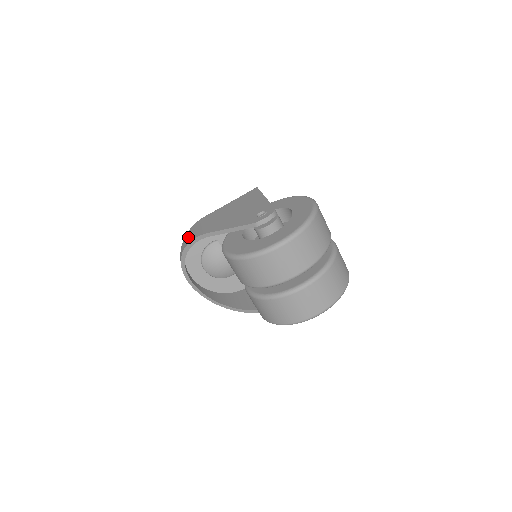
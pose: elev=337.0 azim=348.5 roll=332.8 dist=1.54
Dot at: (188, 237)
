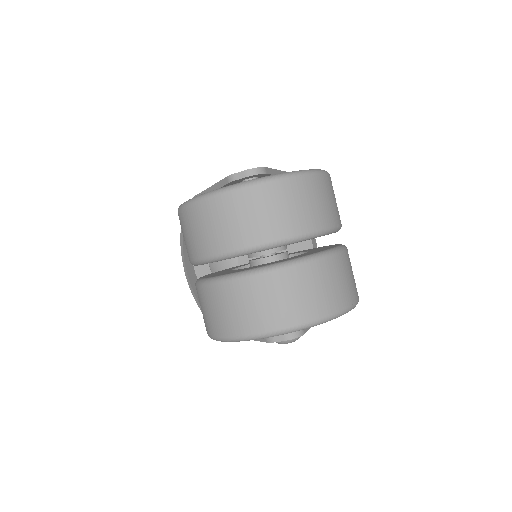
Dot at: occluded
